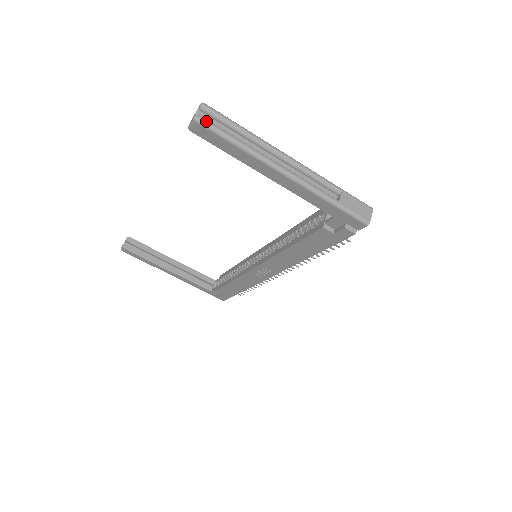
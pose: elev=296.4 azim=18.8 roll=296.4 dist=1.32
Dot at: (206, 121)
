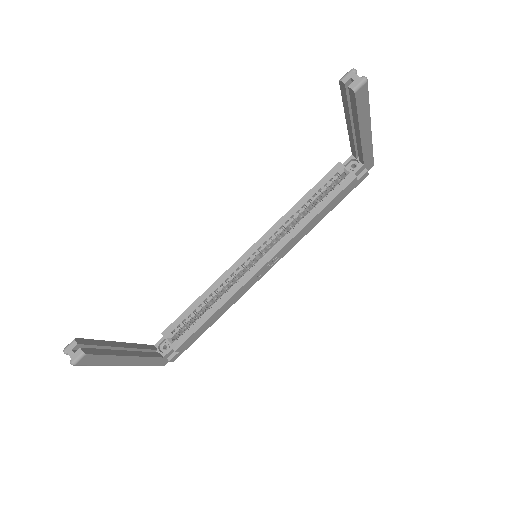
Dot at: (367, 82)
